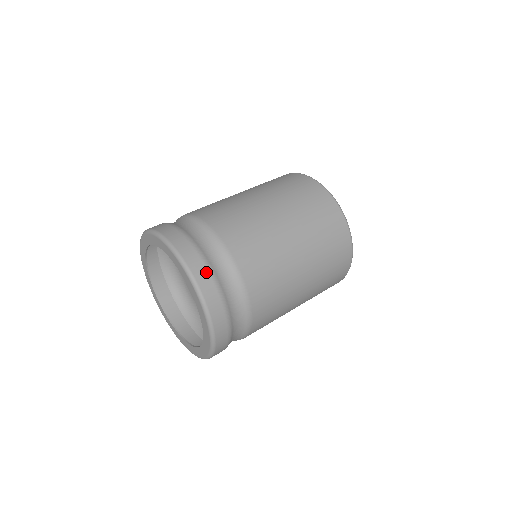
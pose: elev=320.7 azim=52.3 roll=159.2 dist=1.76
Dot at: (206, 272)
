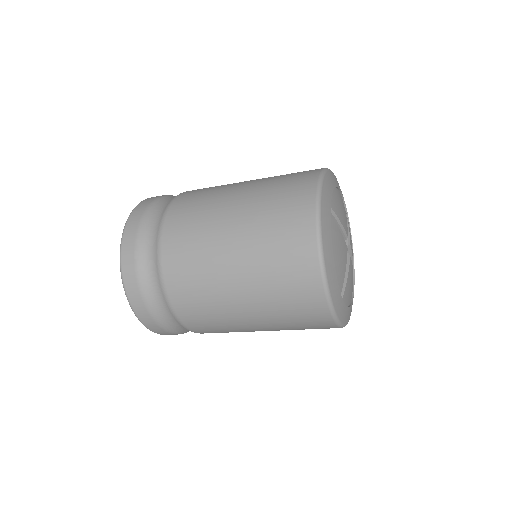
Dot at: (133, 238)
